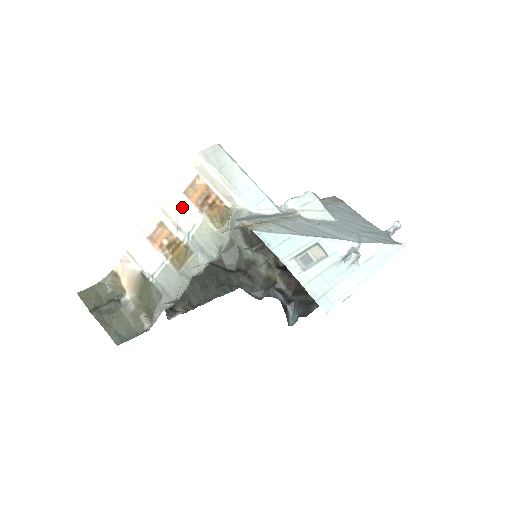
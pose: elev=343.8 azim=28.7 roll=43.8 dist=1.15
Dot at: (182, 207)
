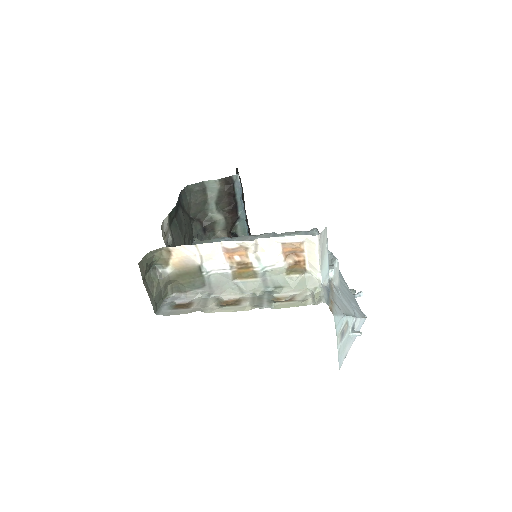
Dot at: (274, 251)
